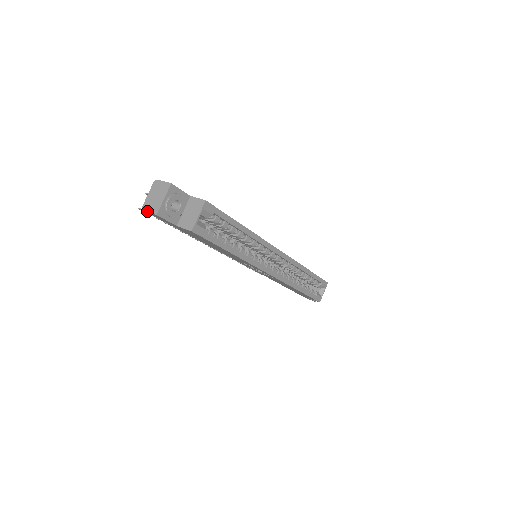
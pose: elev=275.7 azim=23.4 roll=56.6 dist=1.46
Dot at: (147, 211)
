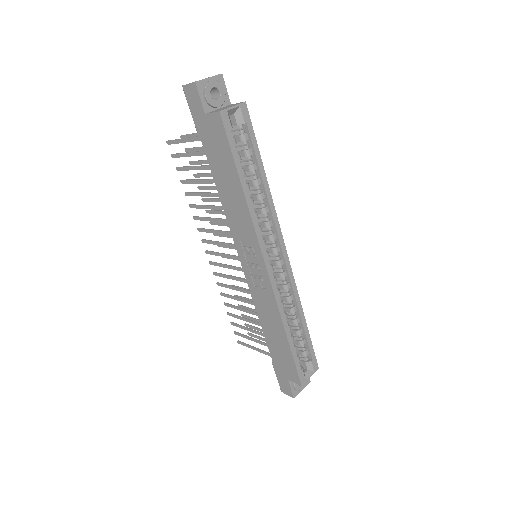
Dot at: (187, 84)
